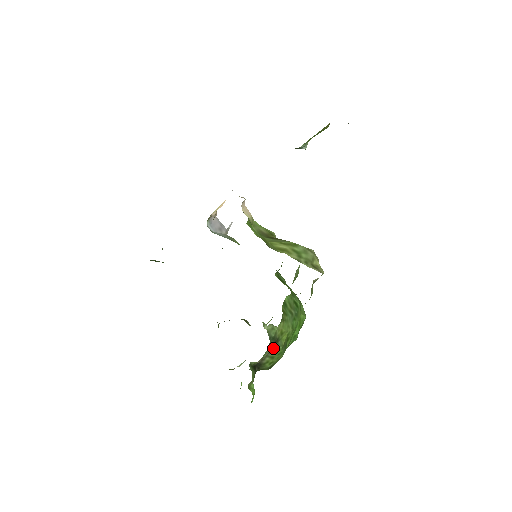
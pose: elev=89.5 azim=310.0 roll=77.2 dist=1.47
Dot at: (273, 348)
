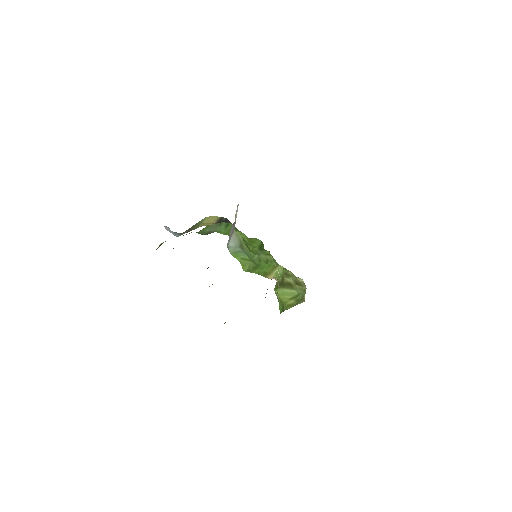
Dot at: occluded
